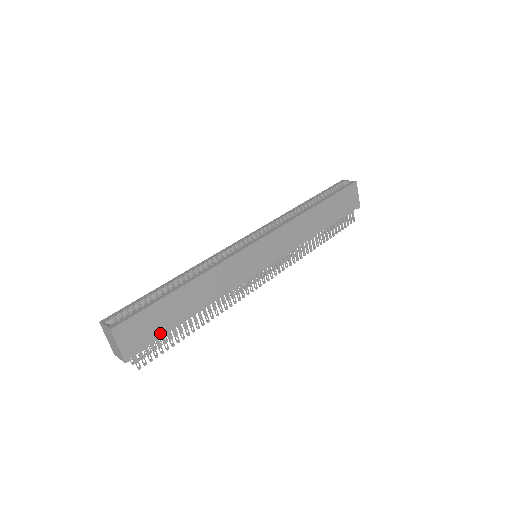
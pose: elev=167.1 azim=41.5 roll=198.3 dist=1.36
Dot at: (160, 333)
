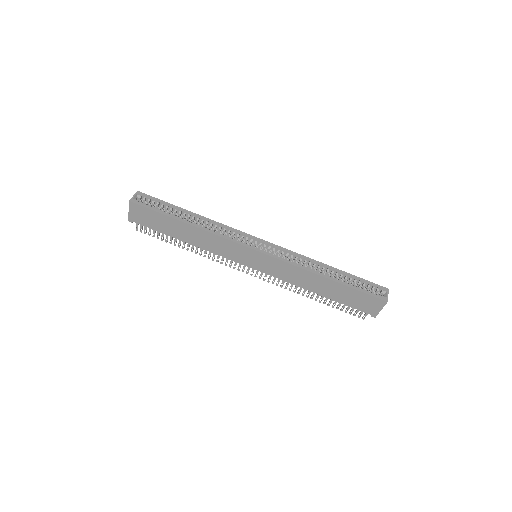
Dot at: (156, 228)
